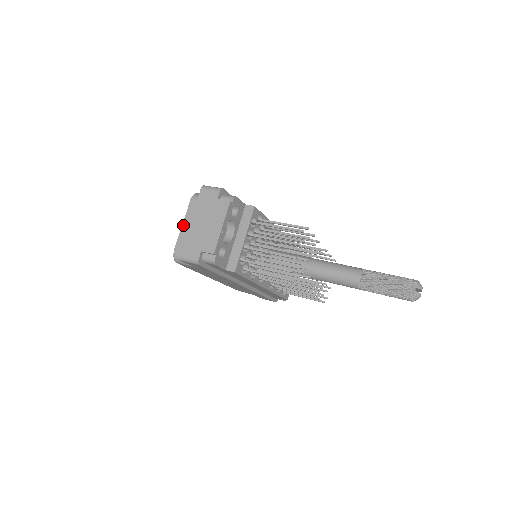
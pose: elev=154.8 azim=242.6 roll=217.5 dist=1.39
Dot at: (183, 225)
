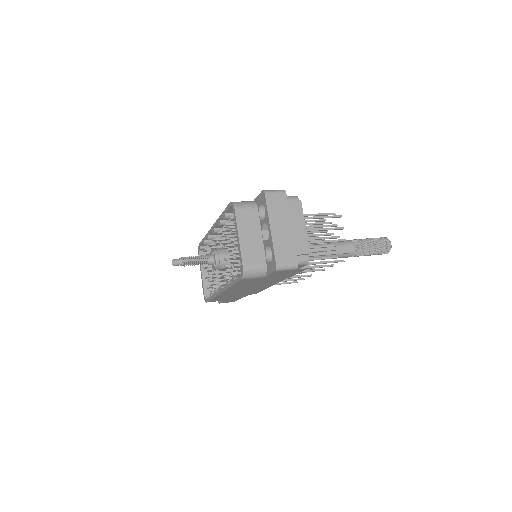
Dot at: (240, 237)
